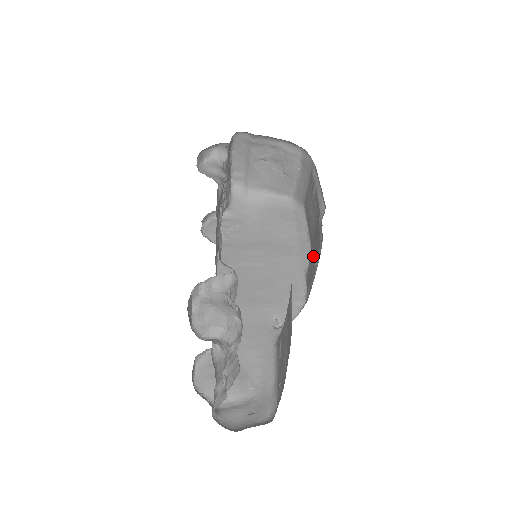
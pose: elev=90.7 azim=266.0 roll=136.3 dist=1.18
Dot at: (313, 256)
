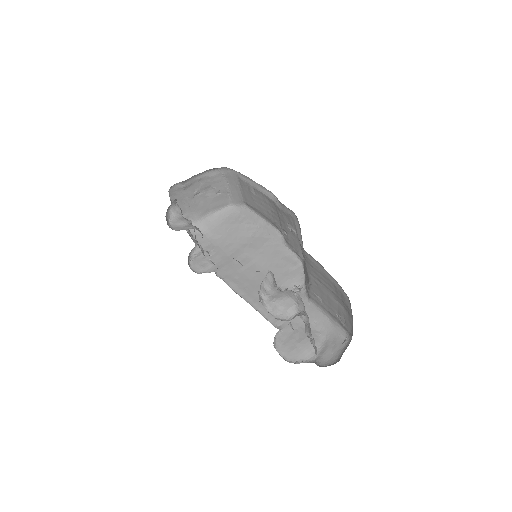
Dot at: (288, 230)
